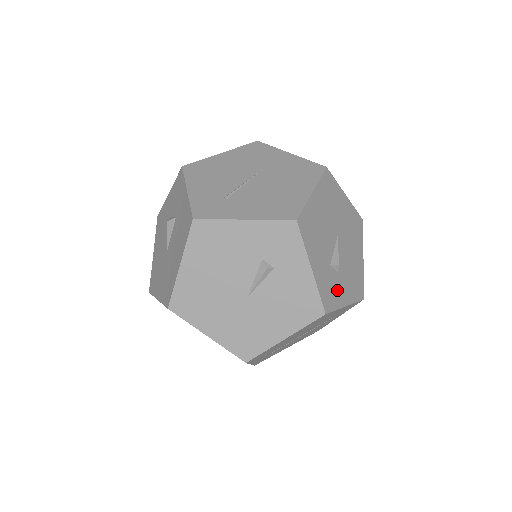
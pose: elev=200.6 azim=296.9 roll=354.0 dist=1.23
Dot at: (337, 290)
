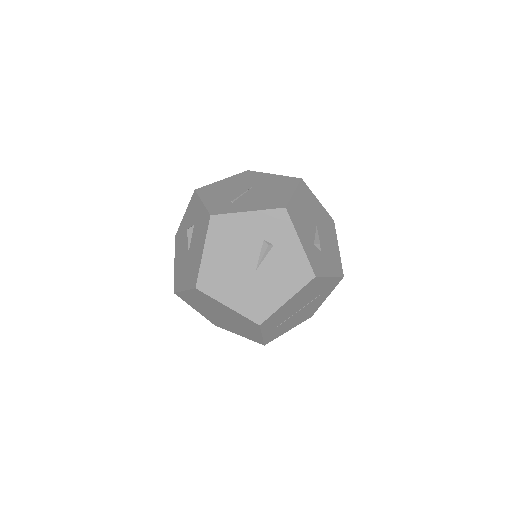
Dot at: (322, 263)
